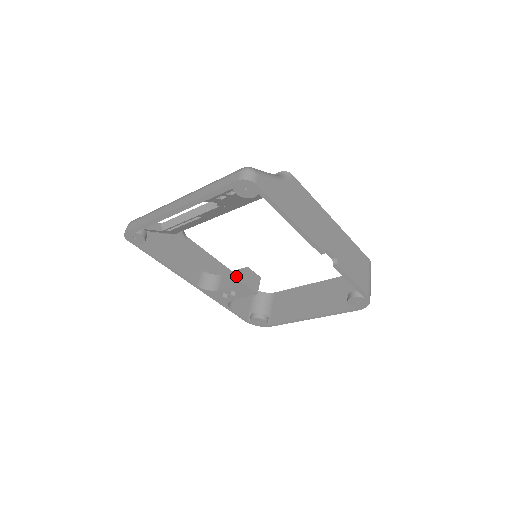
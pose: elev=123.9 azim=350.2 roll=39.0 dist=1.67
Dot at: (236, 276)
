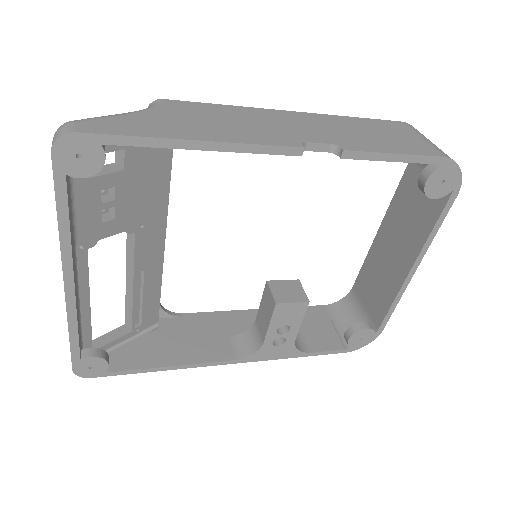
Dot at: (265, 305)
